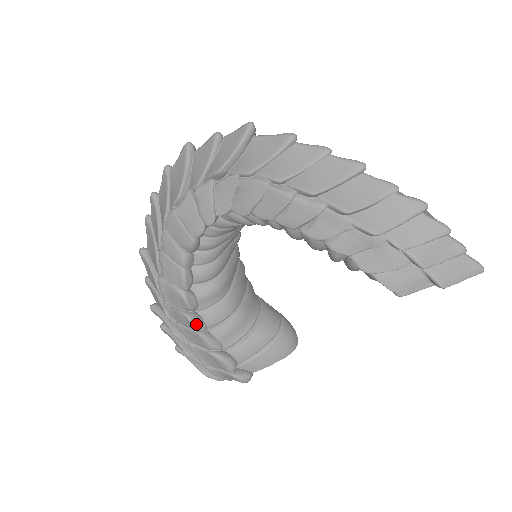
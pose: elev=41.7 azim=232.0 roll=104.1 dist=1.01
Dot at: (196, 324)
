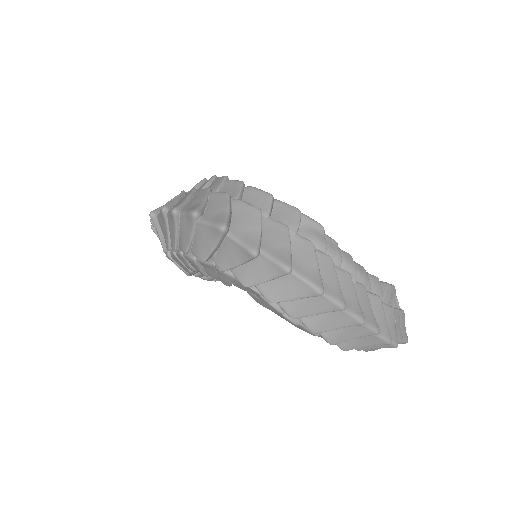
Dot at: occluded
